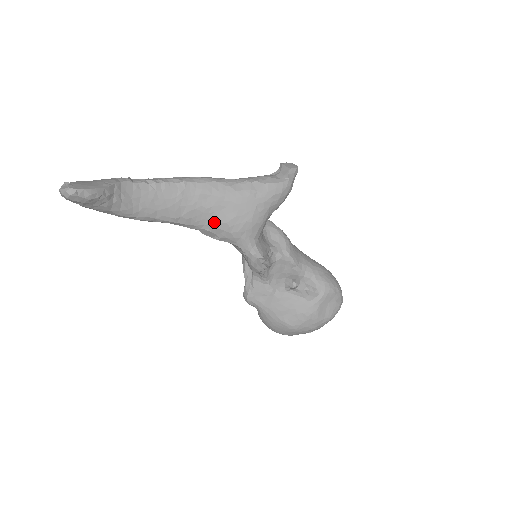
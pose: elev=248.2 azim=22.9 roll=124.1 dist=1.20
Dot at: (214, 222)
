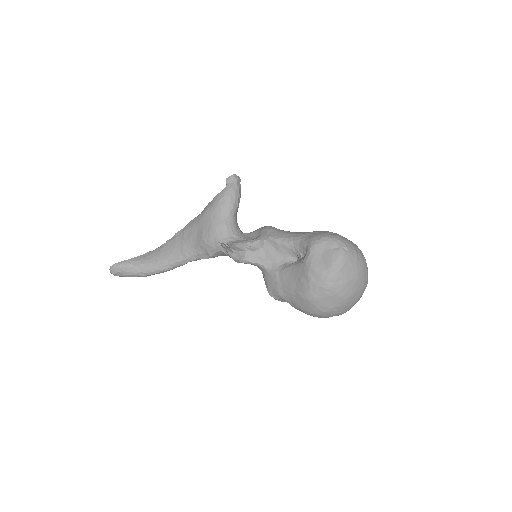
Dot at: (198, 245)
